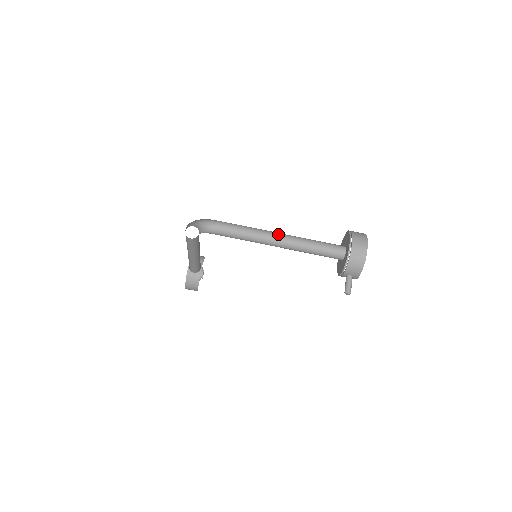
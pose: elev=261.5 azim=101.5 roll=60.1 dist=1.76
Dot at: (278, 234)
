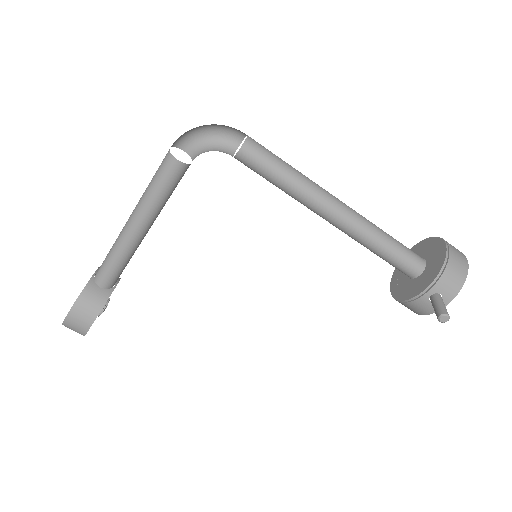
Dot at: occluded
